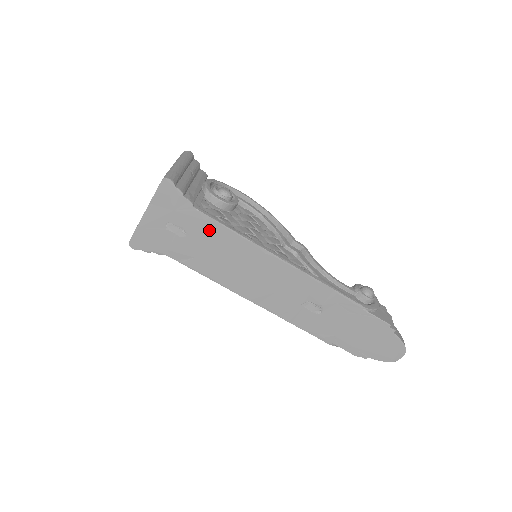
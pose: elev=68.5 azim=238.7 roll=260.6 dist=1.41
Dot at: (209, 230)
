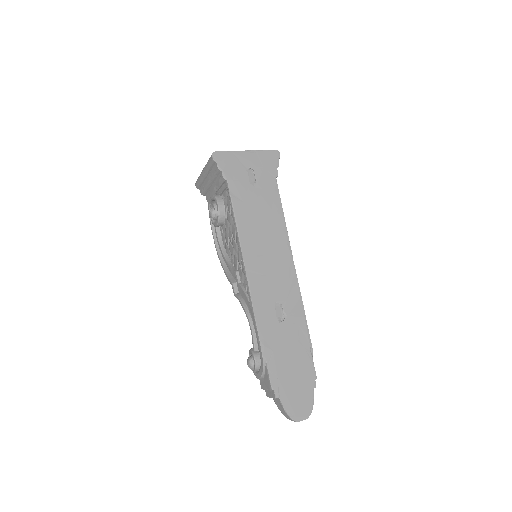
Dot at: (270, 197)
